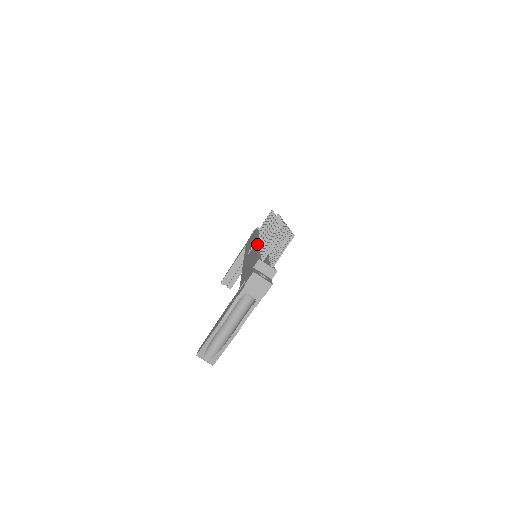
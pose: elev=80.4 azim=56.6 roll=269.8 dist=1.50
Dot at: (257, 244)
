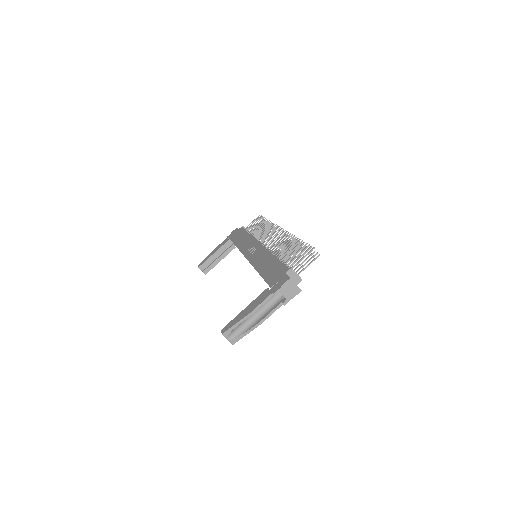
Dot at: occluded
